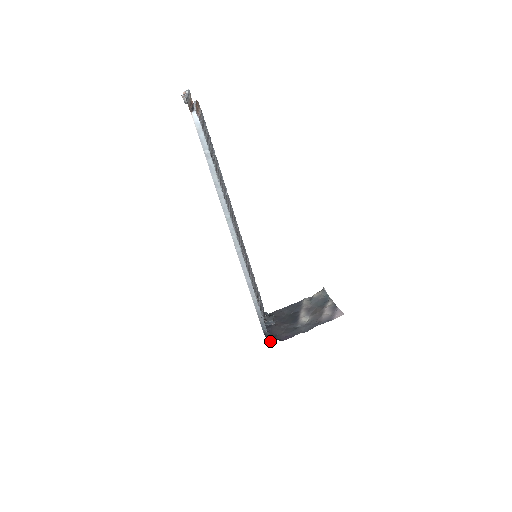
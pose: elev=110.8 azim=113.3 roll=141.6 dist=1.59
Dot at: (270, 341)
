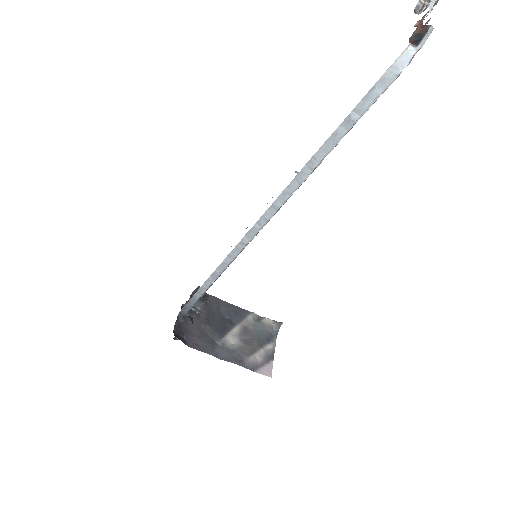
Dot at: (175, 336)
